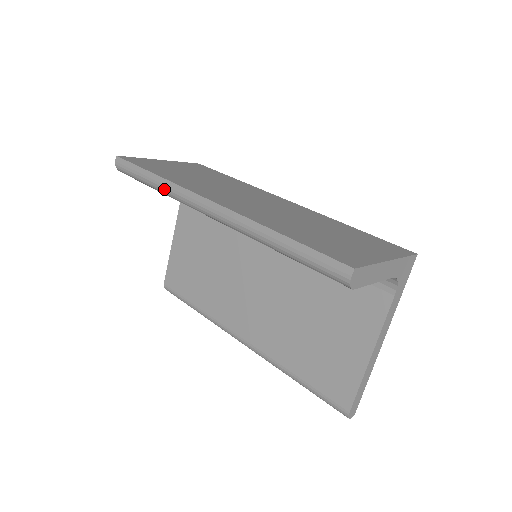
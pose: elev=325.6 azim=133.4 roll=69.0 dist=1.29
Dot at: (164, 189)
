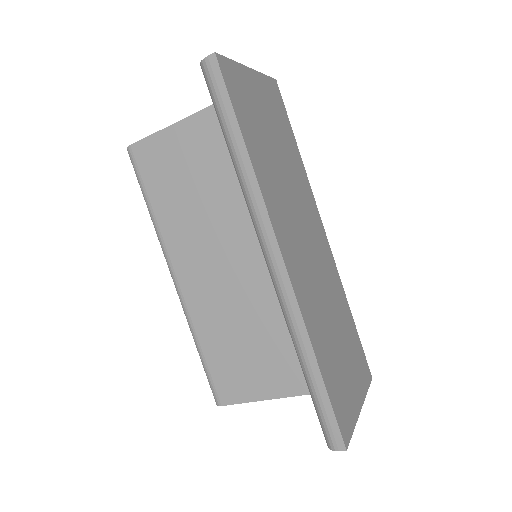
Dot at: (243, 177)
